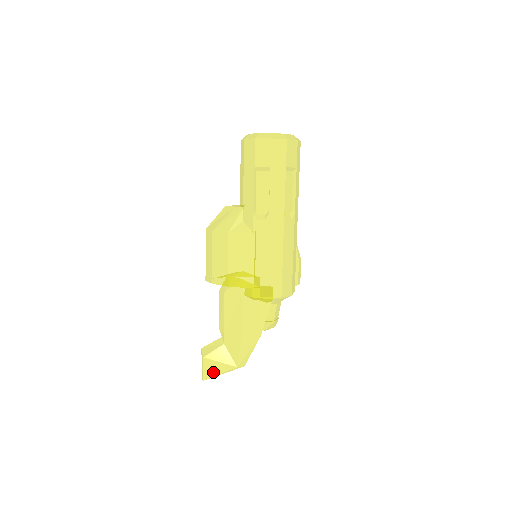
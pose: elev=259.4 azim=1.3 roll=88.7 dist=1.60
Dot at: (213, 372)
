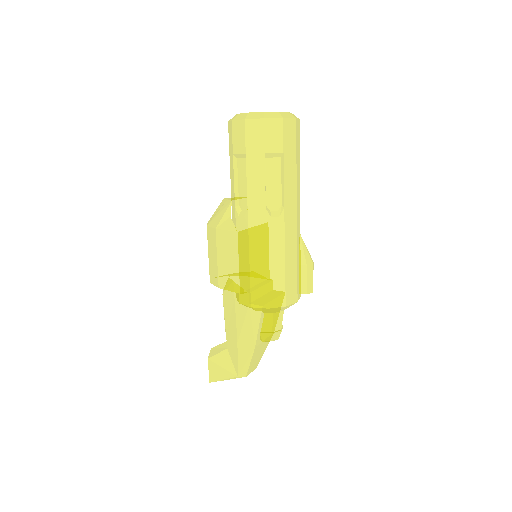
Dot at: (217, 376)
